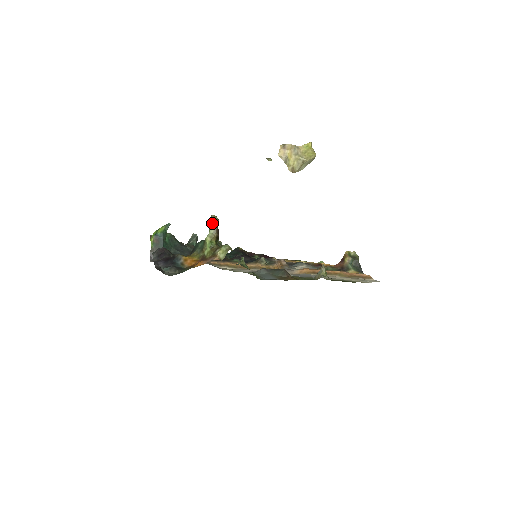
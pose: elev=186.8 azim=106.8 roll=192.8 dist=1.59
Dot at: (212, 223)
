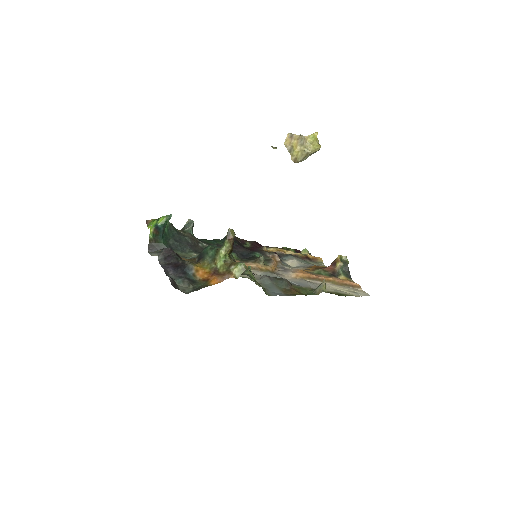
Dot at: (228, 237)
